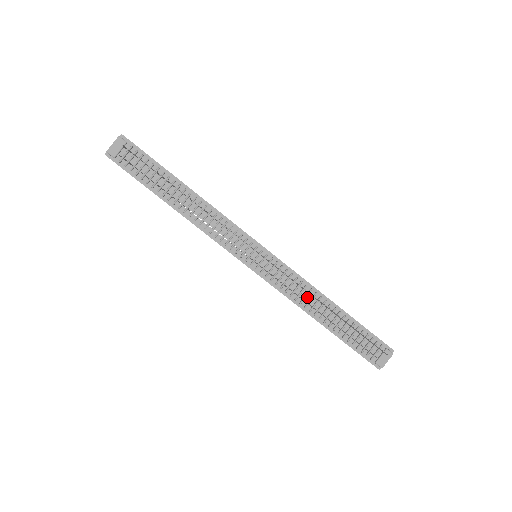
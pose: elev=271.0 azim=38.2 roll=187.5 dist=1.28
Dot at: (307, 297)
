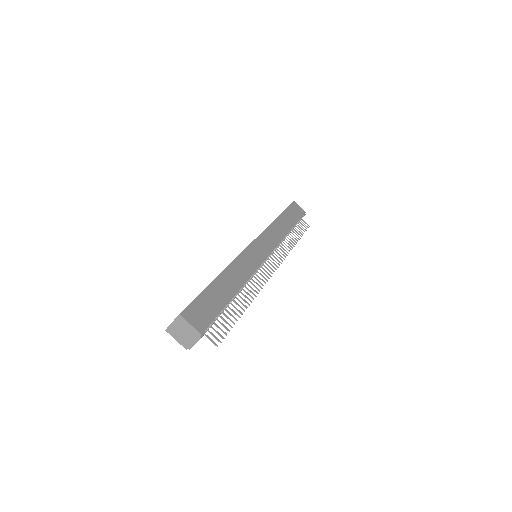
Dot at: occluded
